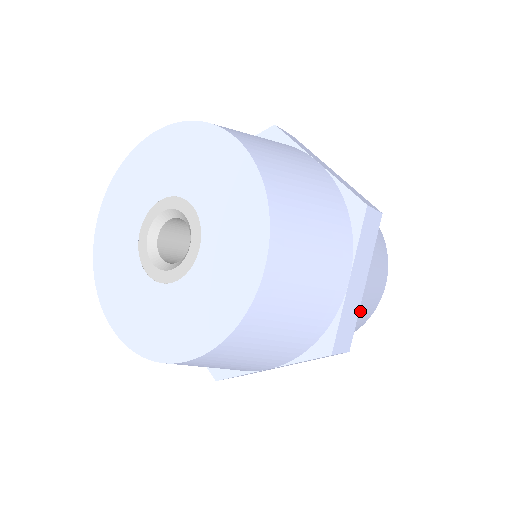
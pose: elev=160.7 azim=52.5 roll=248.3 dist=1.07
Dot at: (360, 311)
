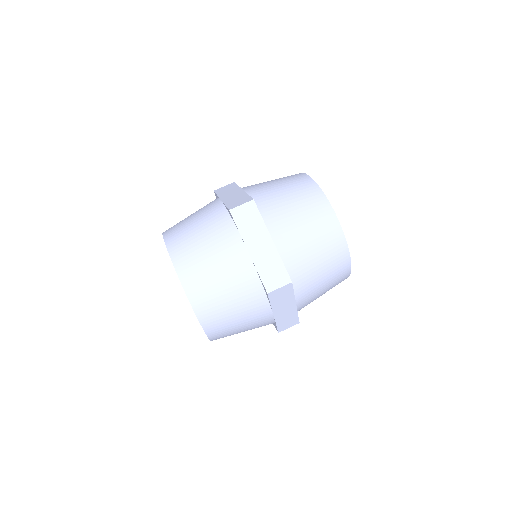
Dot at: (295, 253)
